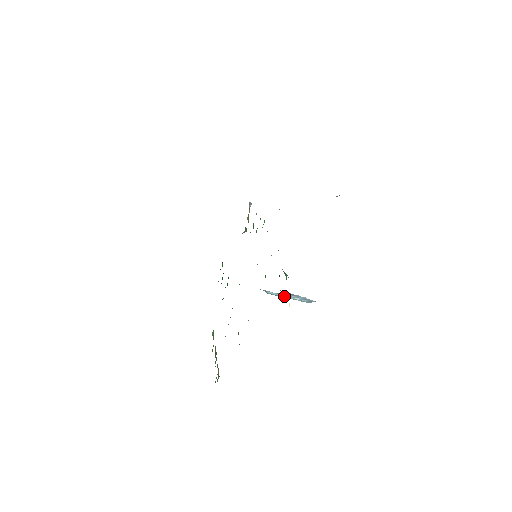
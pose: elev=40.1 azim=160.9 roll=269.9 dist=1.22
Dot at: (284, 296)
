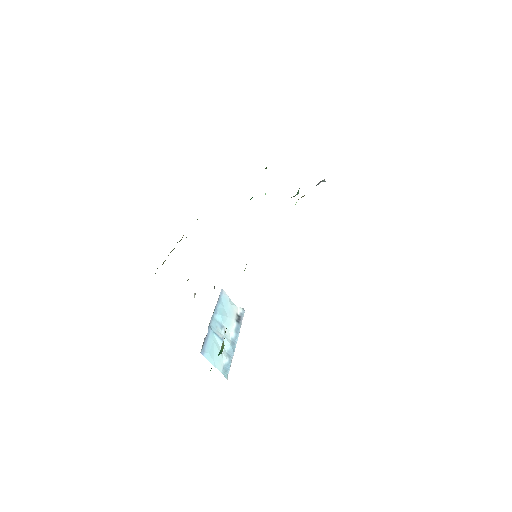
Dot at: (219, 337)
